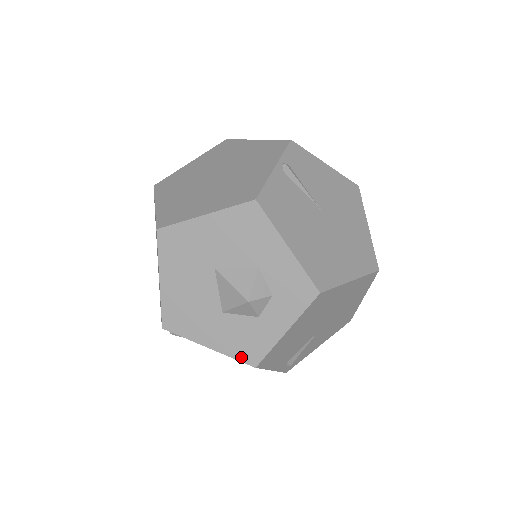
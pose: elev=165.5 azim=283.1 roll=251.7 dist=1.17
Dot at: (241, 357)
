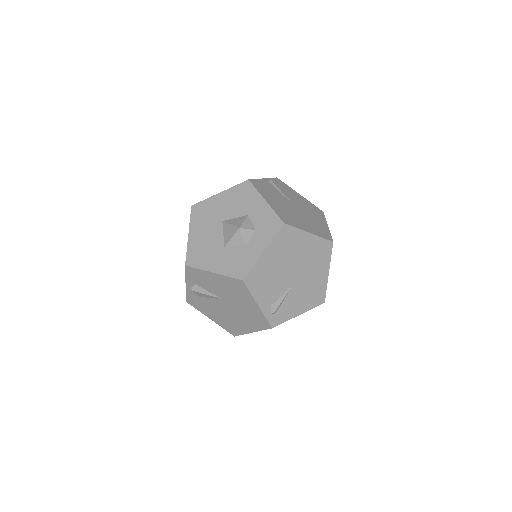
Dot at: (234, 275)
